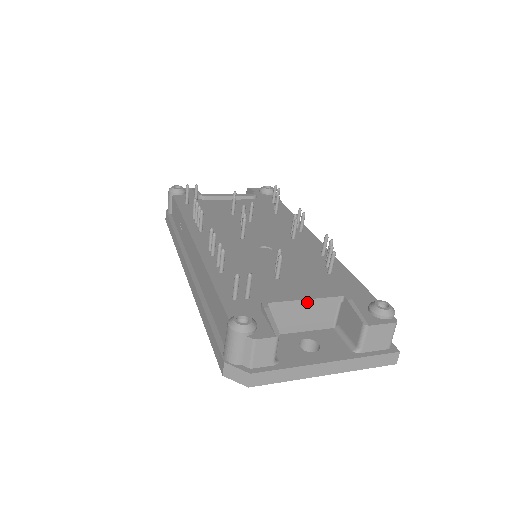
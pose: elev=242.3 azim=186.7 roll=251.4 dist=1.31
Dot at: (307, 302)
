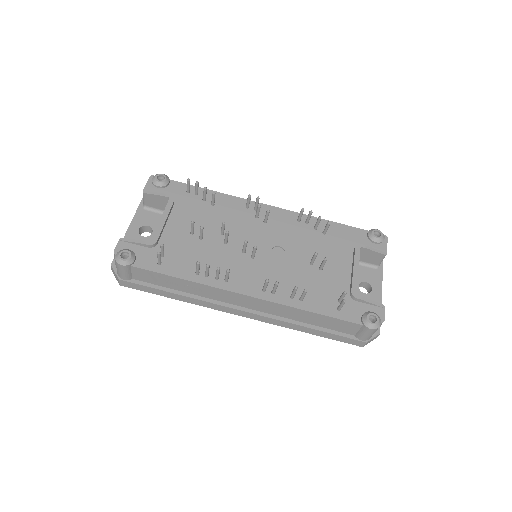
Dot at: (358, 270)
